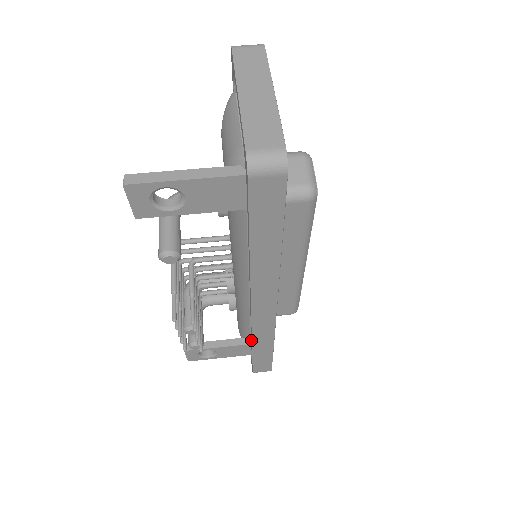
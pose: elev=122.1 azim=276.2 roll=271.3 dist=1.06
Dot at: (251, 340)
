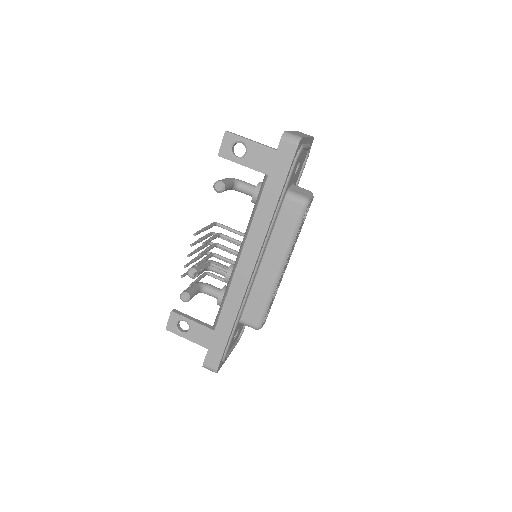
Dot at: (221, 311)
